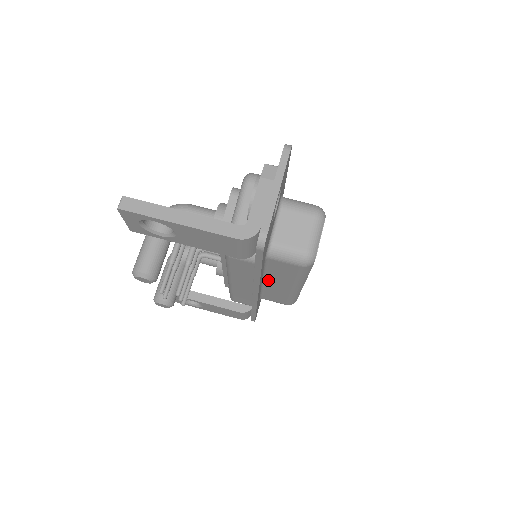
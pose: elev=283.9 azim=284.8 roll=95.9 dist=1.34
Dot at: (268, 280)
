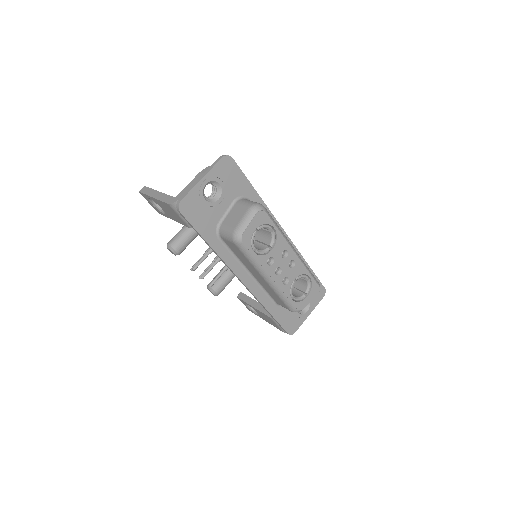
Dot at: (250, 270)
